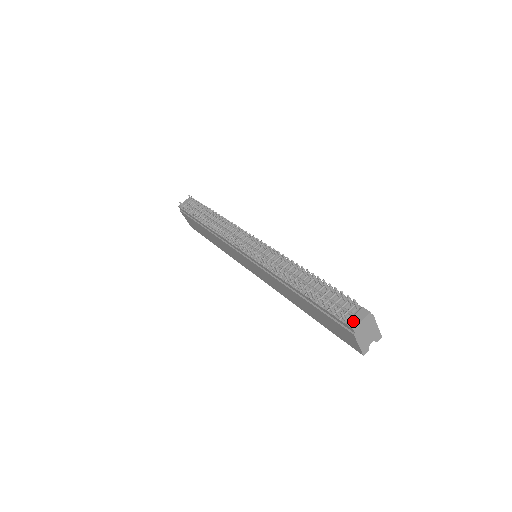
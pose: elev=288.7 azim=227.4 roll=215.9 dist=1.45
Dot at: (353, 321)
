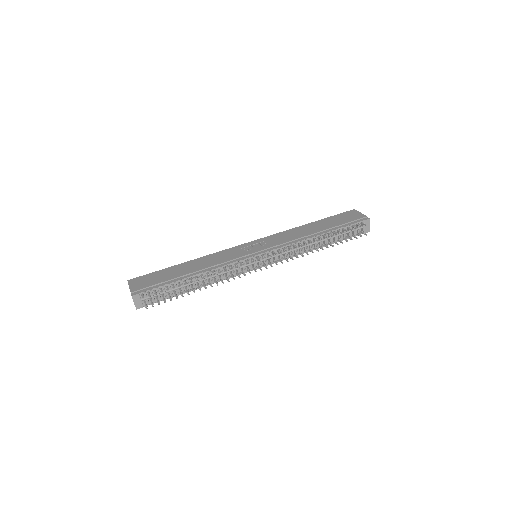
Dot at: (367, 230)
